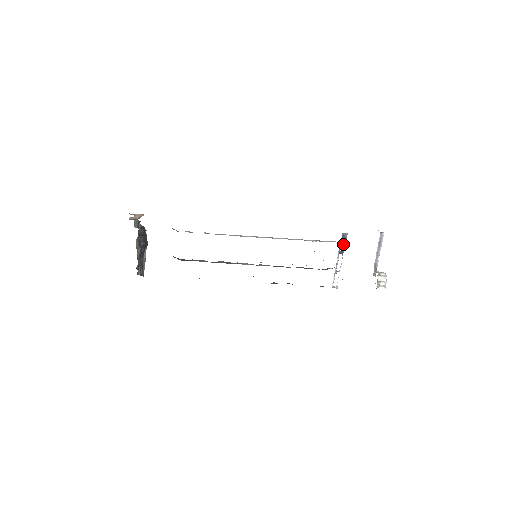
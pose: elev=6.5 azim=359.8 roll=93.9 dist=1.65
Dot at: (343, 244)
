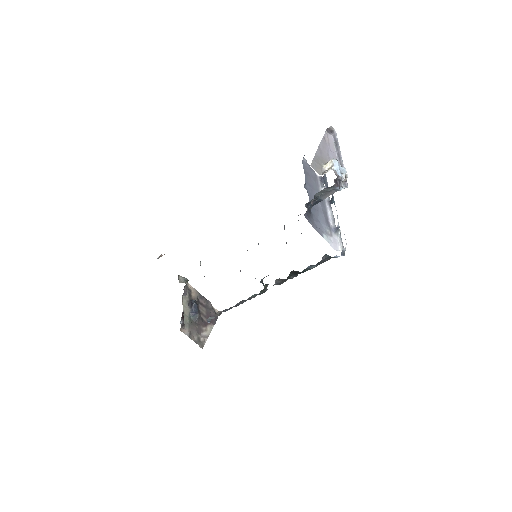
Dot at: occluded
